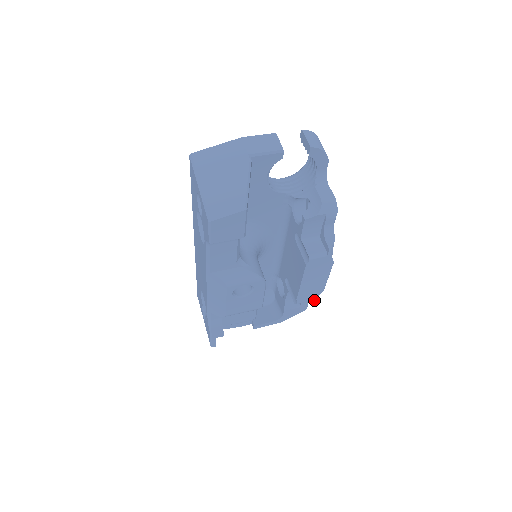
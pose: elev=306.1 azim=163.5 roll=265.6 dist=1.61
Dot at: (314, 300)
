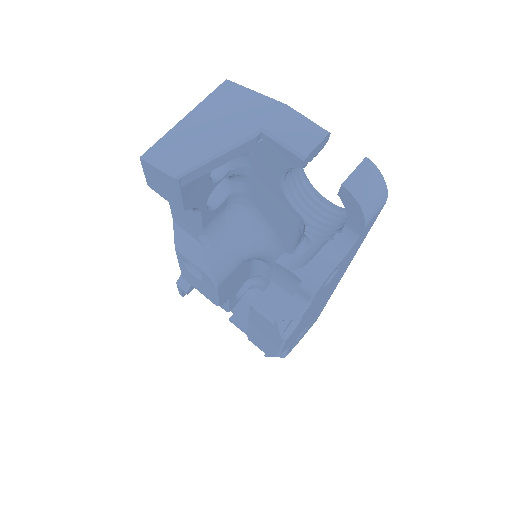
Dot at: (267, 355)
